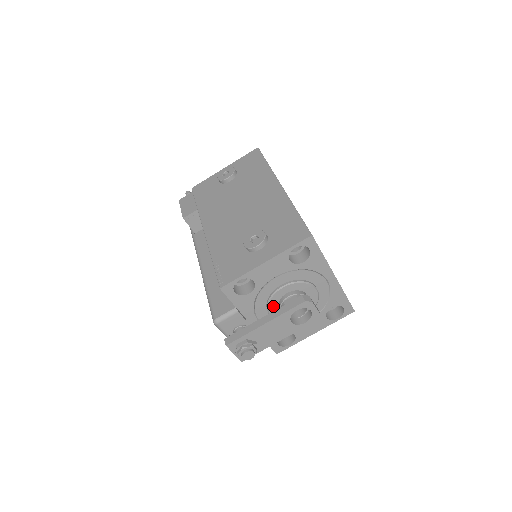
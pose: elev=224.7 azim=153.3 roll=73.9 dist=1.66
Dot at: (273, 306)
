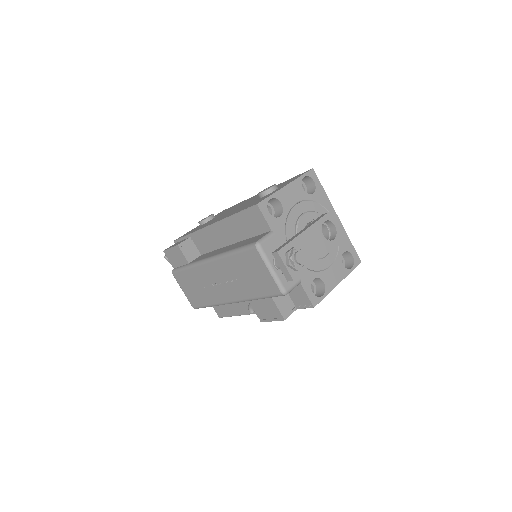
Dot at: occluded
